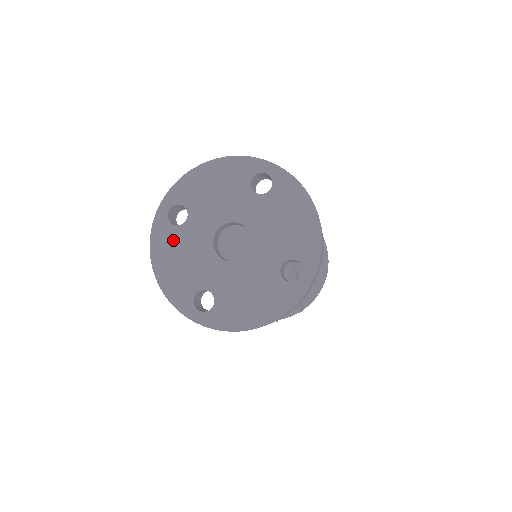
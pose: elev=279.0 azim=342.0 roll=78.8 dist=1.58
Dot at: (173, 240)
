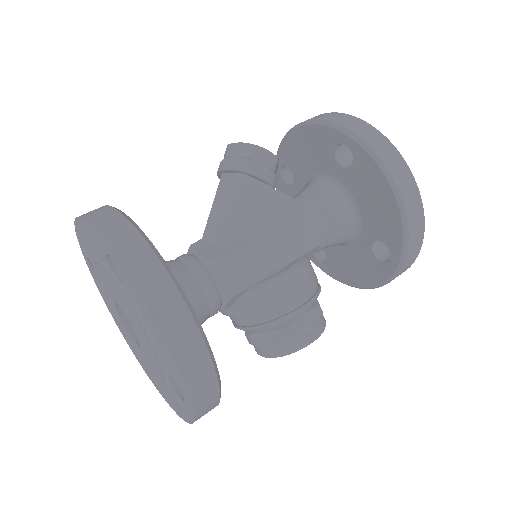
Dot at: occluded
